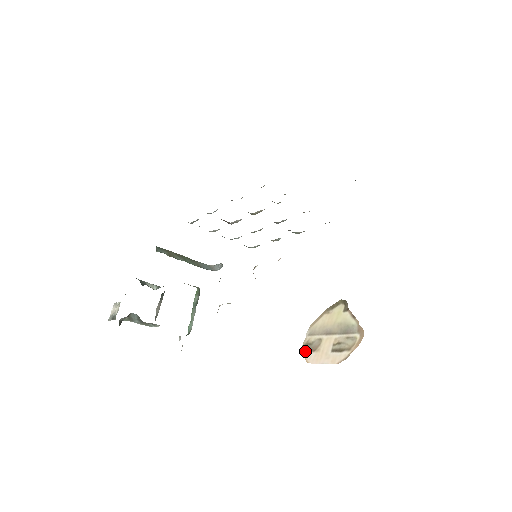
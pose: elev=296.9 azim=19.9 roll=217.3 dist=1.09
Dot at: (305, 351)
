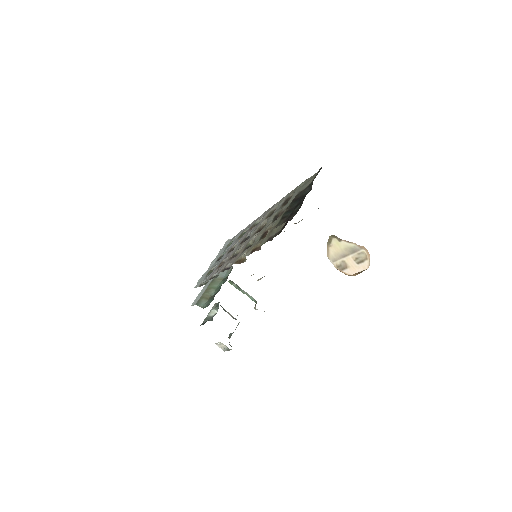
Dot at: (341, 271)
